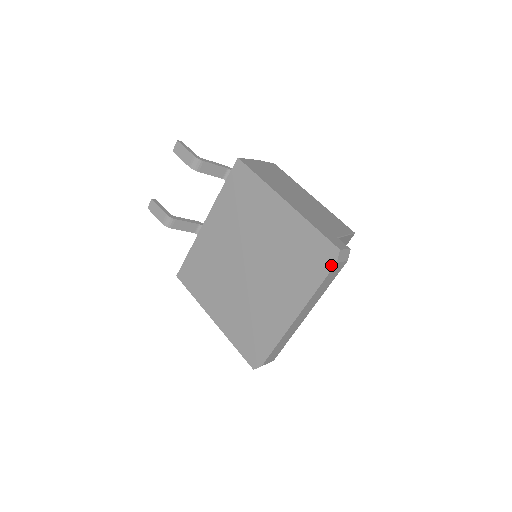
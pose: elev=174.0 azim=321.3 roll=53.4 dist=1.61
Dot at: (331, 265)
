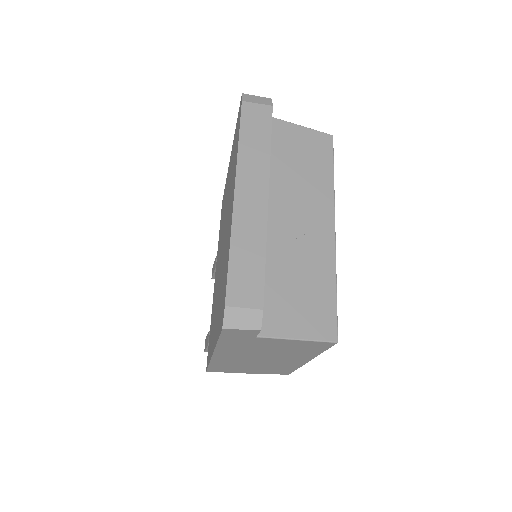
Dot at: (240, 110)
